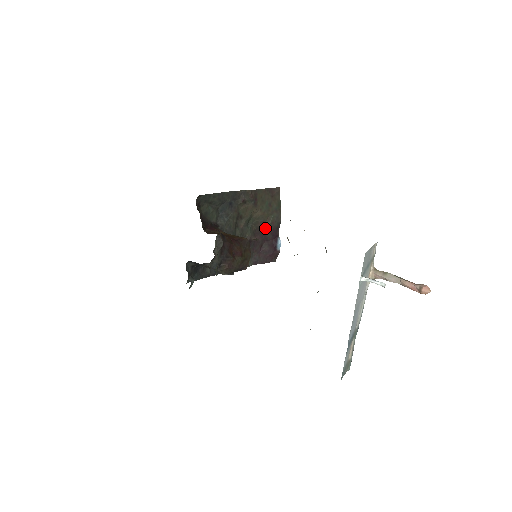
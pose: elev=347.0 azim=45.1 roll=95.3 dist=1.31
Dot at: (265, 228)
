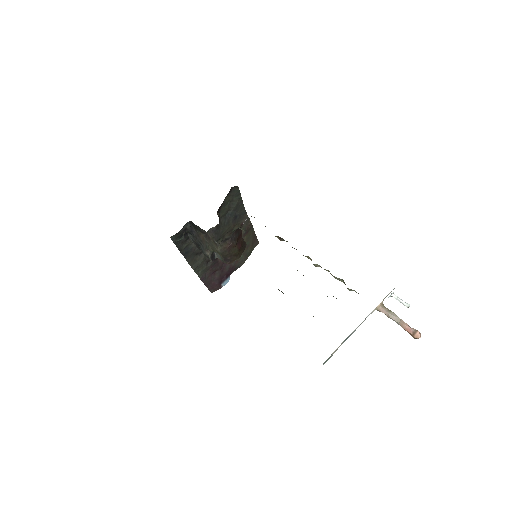
Dot at: occluded
